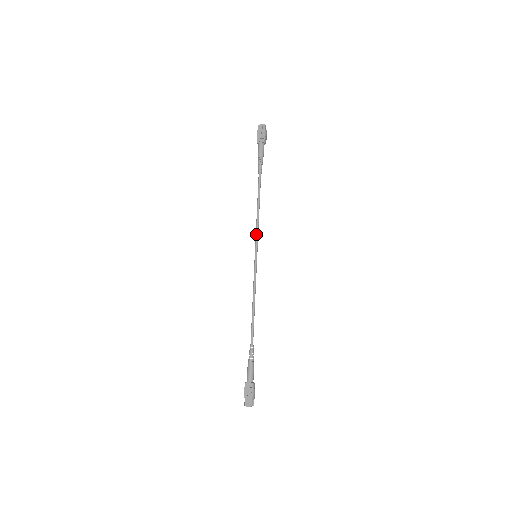
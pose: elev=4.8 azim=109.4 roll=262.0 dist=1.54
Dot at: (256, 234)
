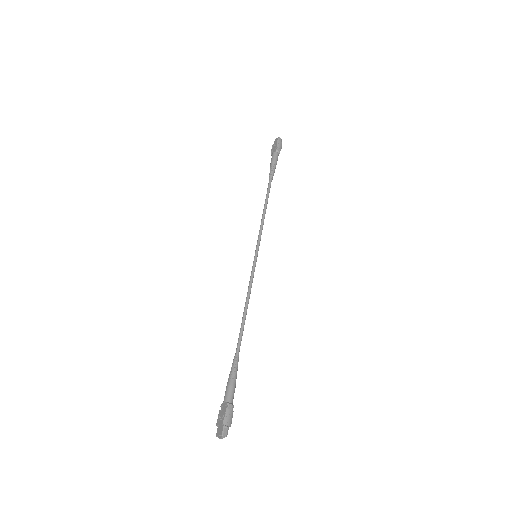
Dot at: occluded
